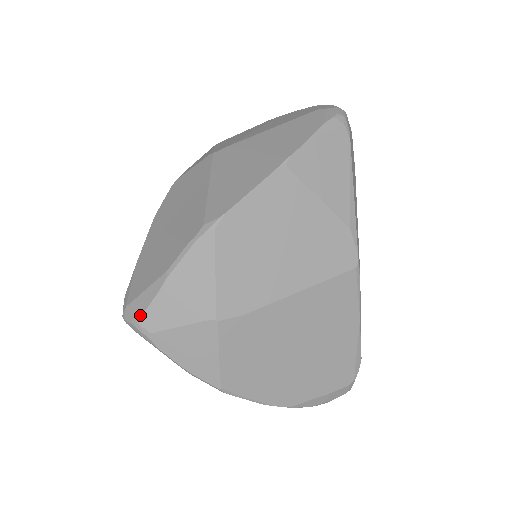
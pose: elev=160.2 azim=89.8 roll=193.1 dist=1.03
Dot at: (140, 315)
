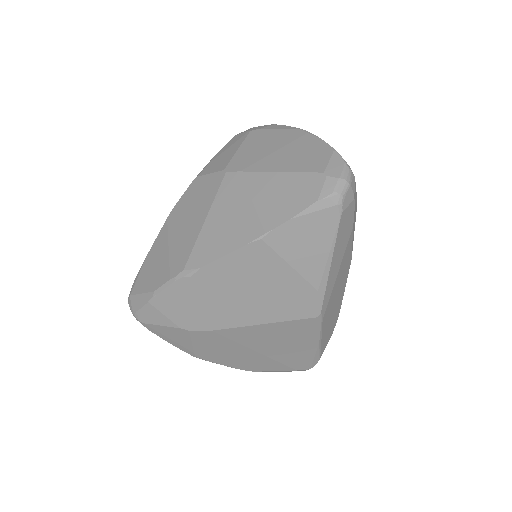
Dot at: (135, 311)
